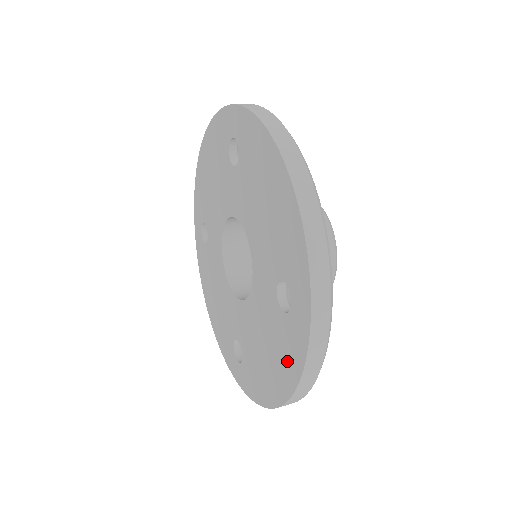
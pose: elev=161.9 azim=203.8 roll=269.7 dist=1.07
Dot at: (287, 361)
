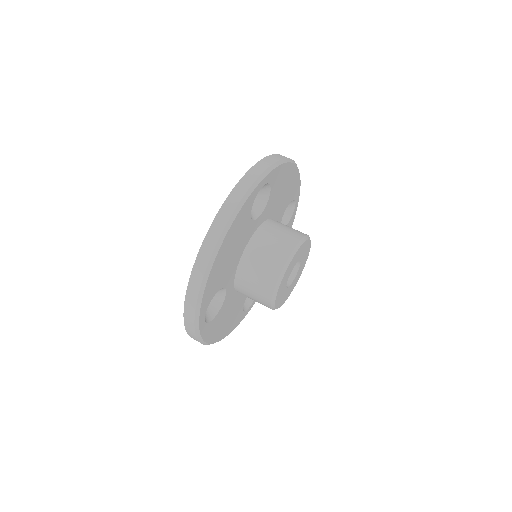
Dot at: occluded
